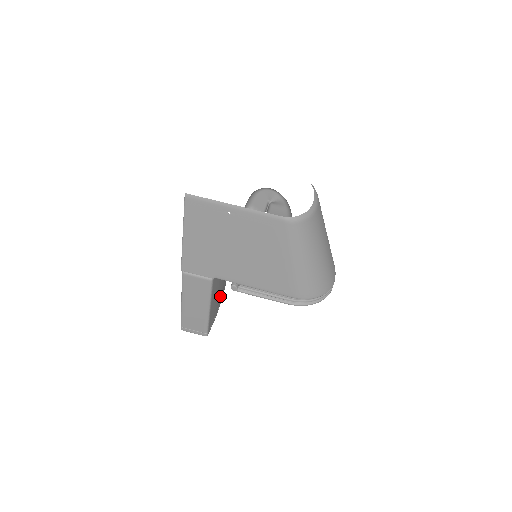
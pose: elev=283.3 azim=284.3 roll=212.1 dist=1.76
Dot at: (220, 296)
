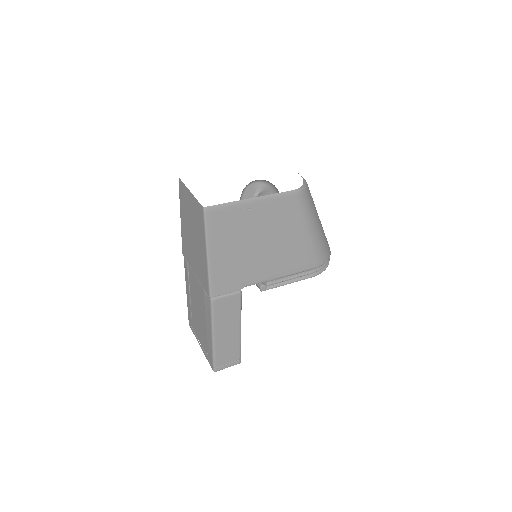
Dot at: occluded
